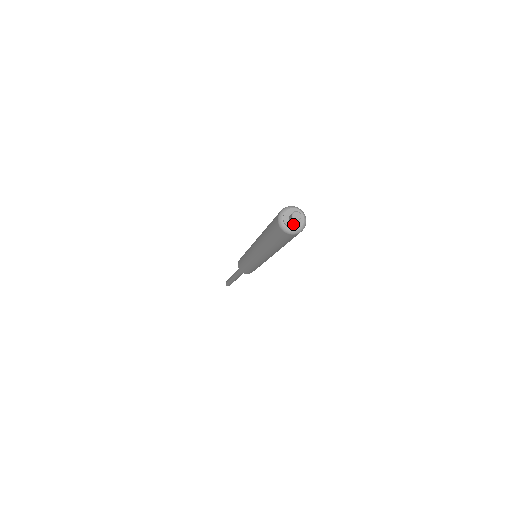
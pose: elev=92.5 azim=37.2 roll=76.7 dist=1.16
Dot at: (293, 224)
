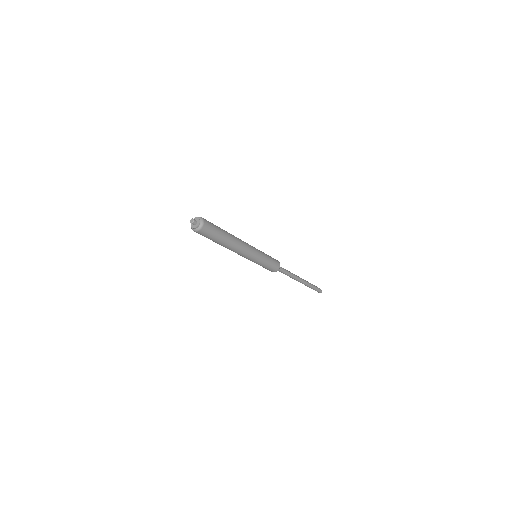
Dot at: (194, 226)
